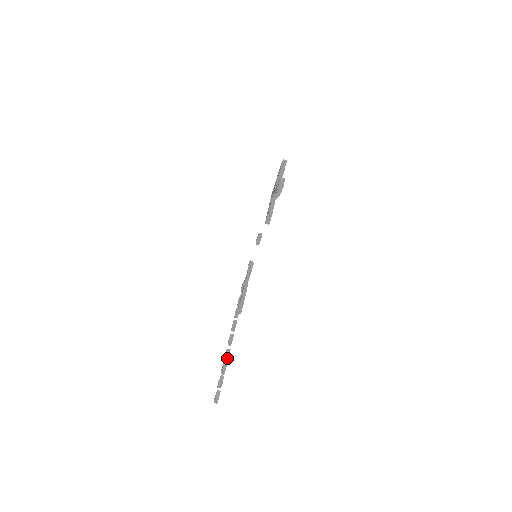
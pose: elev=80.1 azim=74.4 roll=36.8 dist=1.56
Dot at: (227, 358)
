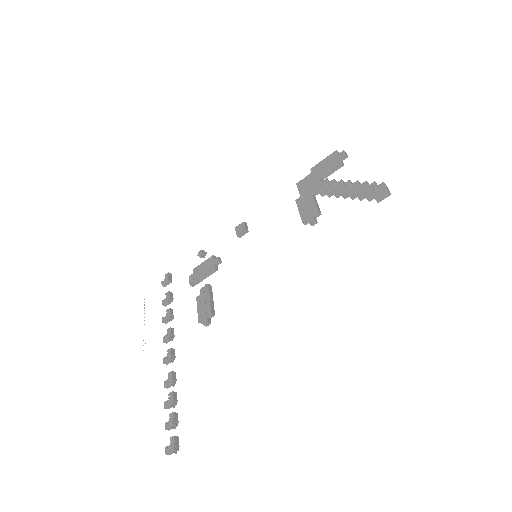
Dot at: (173, 385)
